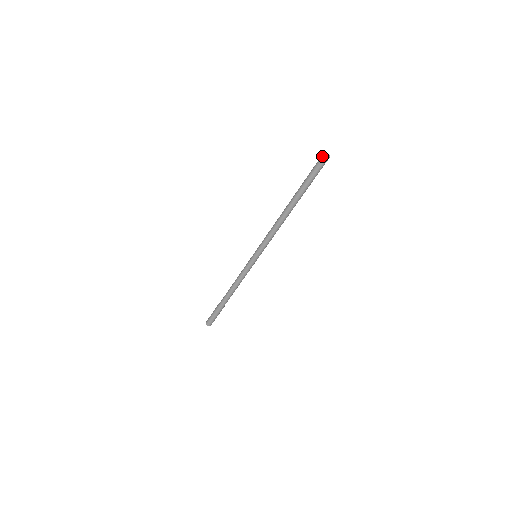
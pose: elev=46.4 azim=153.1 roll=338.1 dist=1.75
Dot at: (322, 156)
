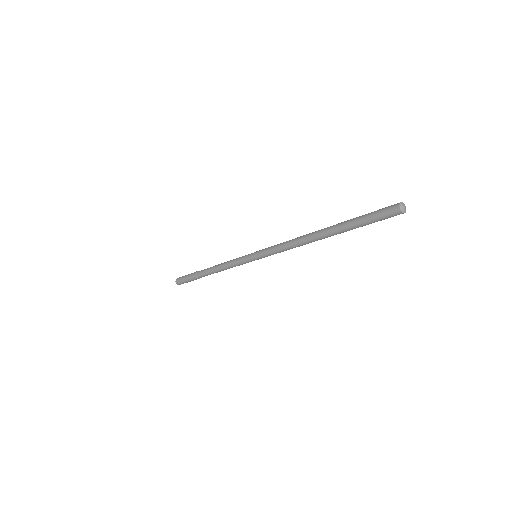
Dot at: (395, 209)
